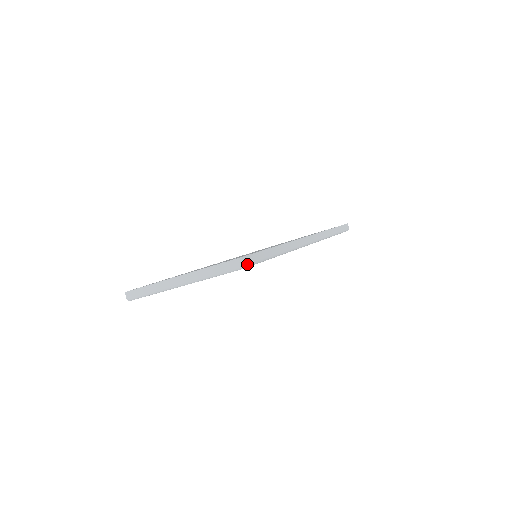
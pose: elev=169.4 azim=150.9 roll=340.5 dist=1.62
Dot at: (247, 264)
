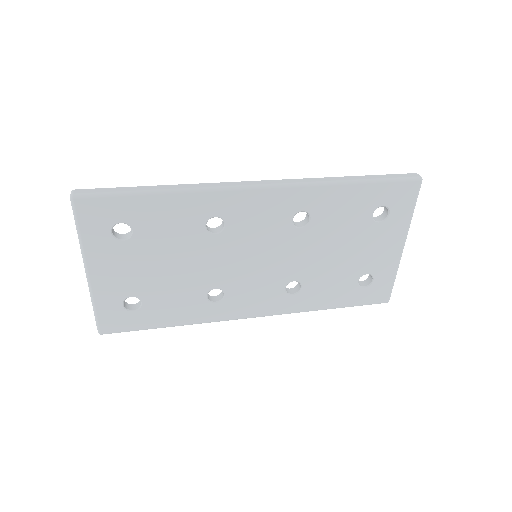
Dot at: (82, 194)
